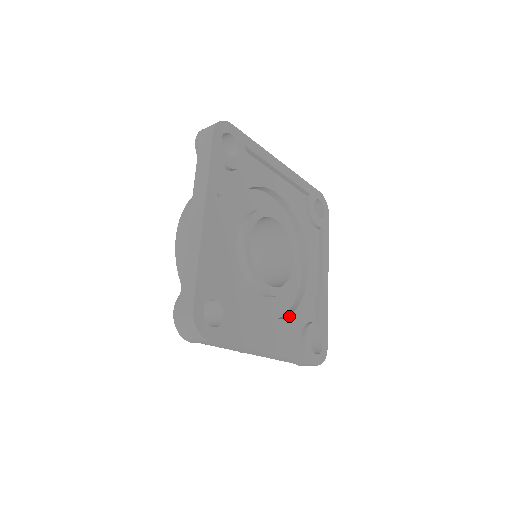
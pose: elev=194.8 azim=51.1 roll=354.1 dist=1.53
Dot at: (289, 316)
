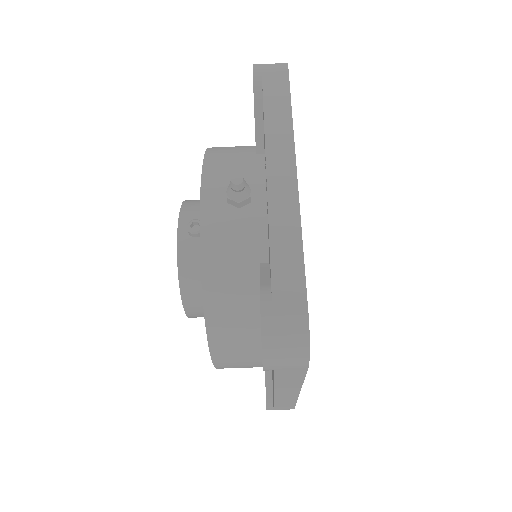
Dot at: occluded
